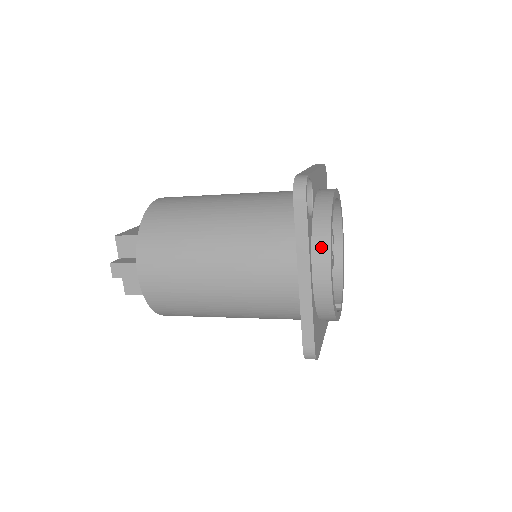
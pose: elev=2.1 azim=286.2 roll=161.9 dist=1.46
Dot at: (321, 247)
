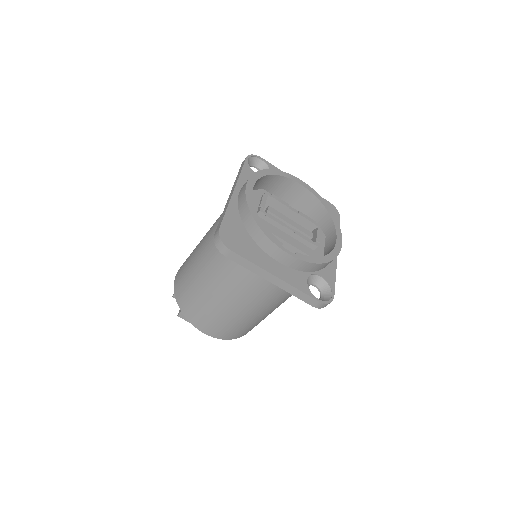
Dot at: occluded
